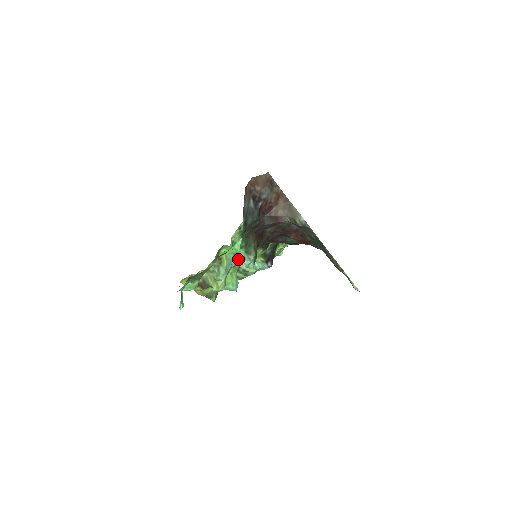
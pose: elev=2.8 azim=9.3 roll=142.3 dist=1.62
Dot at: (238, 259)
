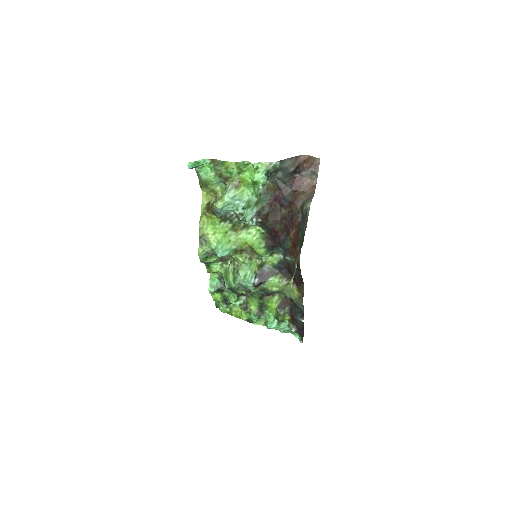
Dot at: (247, 206)
